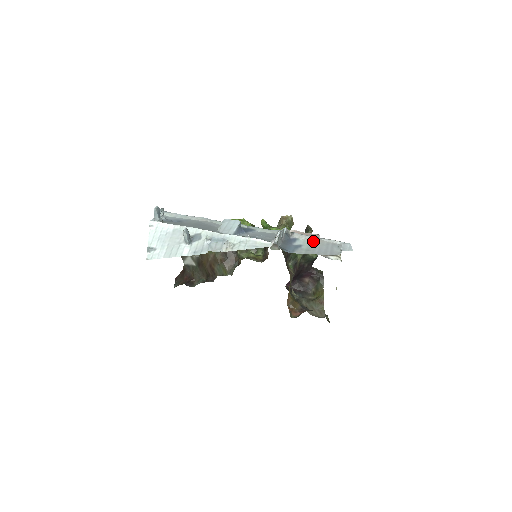
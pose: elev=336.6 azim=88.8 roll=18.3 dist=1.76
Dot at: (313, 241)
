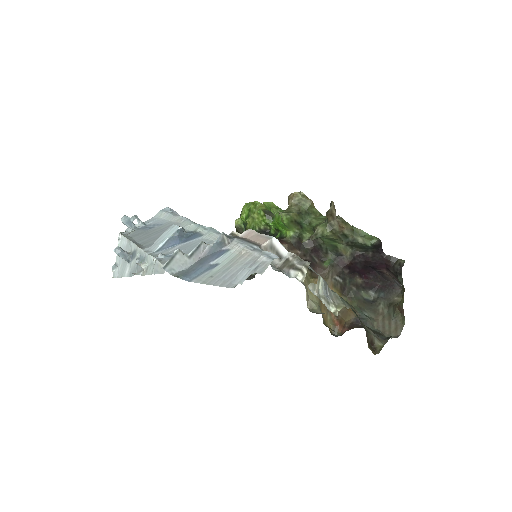
Dot at: (238, 256)
